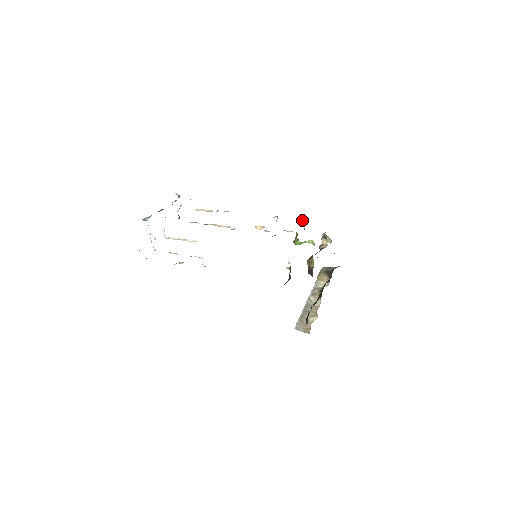
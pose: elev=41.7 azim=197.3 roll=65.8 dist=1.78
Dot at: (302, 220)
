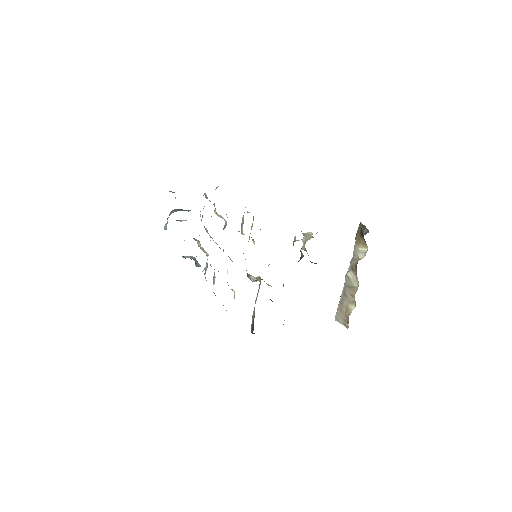
Dot at: (260, 229)
